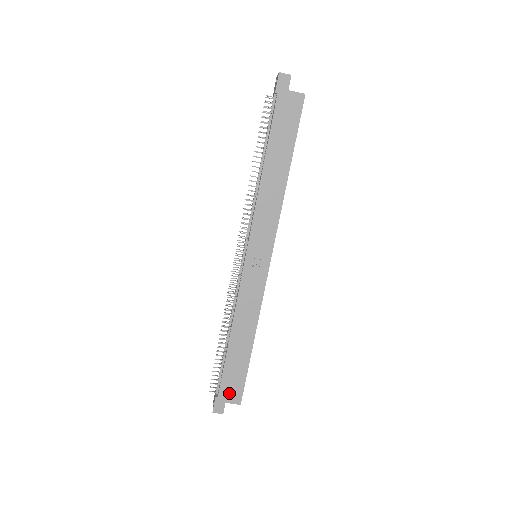
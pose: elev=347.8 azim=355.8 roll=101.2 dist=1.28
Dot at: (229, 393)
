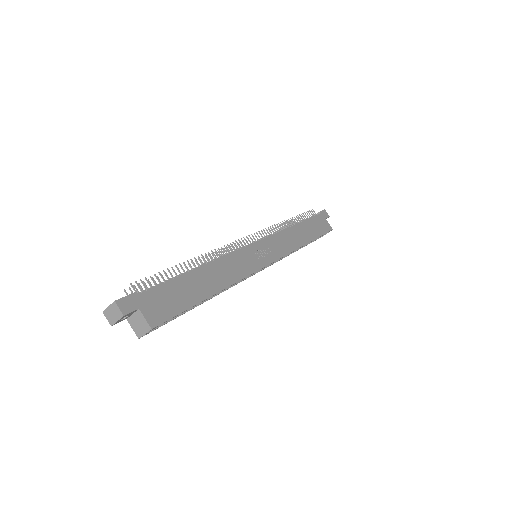
Dot at: (153, 305)
